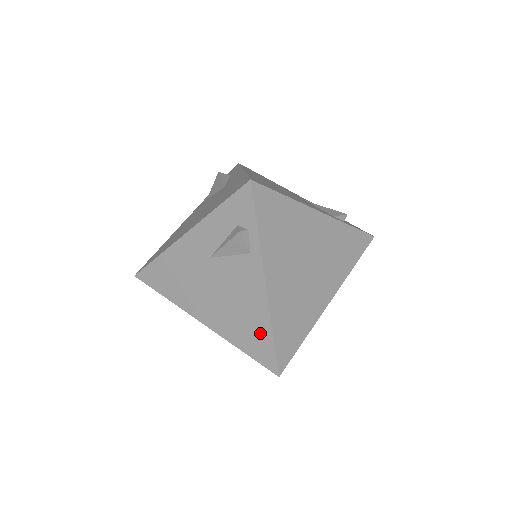
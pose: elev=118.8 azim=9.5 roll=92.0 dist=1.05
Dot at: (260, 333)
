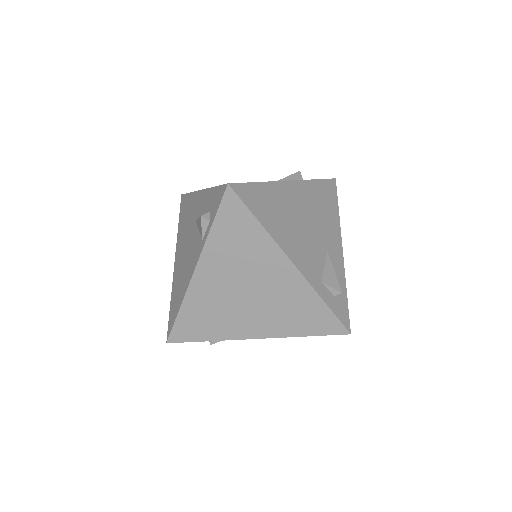
Dot at: (178, 302)
